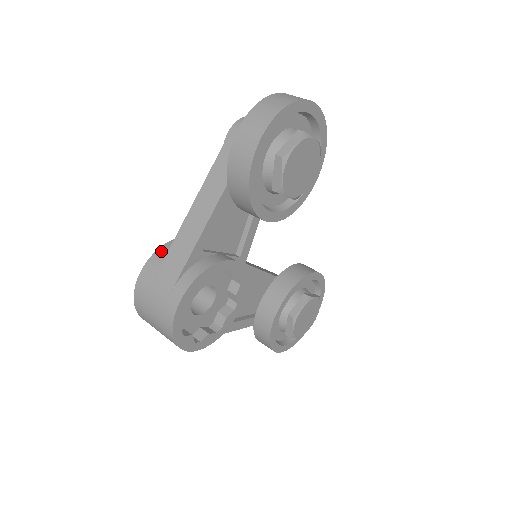
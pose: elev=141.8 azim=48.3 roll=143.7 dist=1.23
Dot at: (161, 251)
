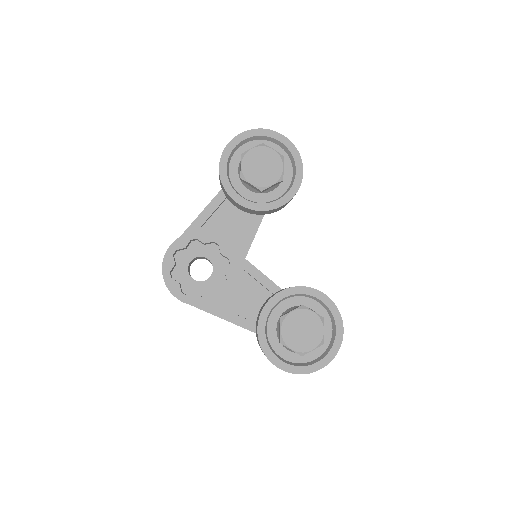
Dot at: occluded
